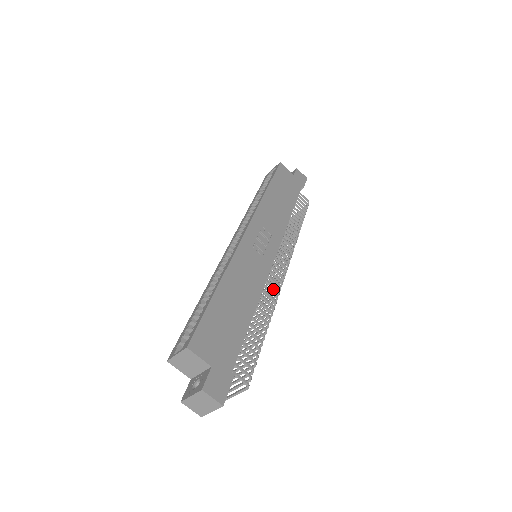
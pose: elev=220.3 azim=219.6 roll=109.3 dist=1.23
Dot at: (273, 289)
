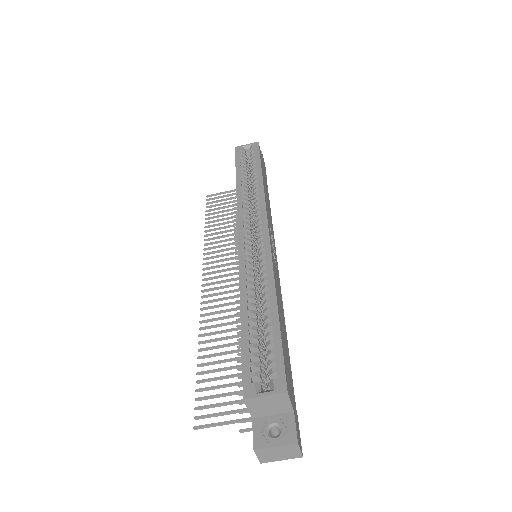
Dot at: occluded
